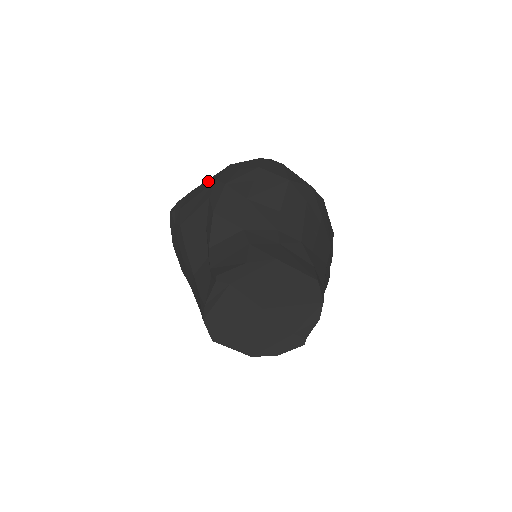
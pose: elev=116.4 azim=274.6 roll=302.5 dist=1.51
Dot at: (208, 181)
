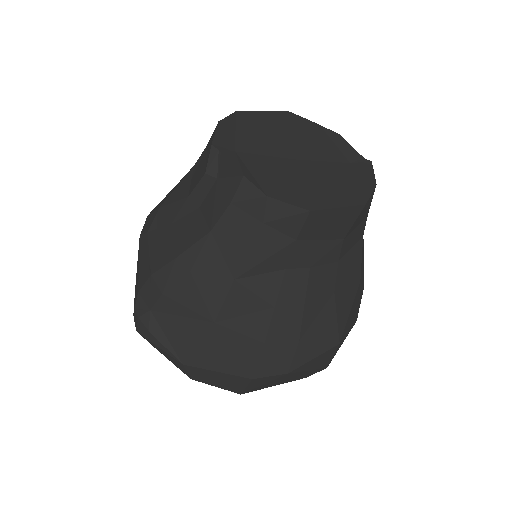
Dot at: occluded
